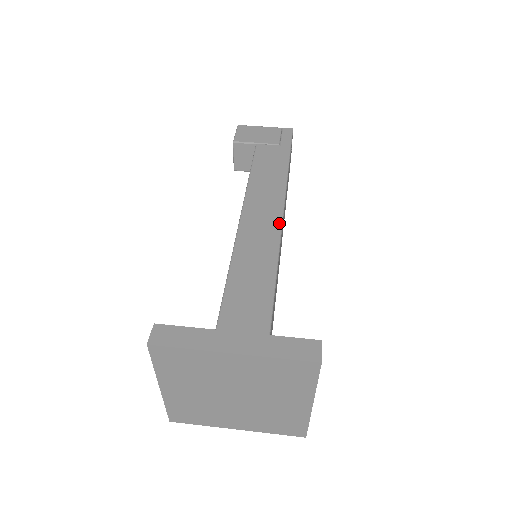
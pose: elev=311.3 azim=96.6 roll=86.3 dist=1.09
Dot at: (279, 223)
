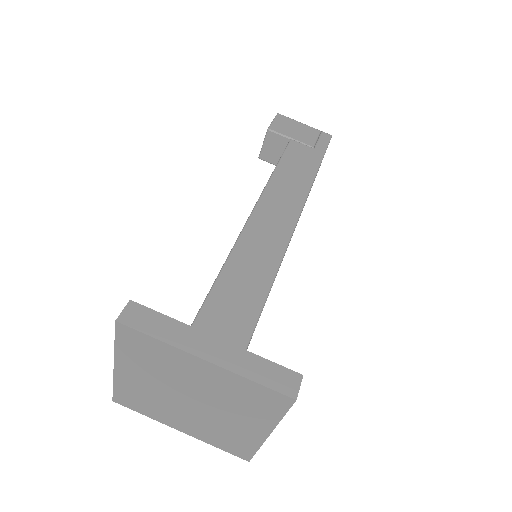
Dot at: (291, 230)
